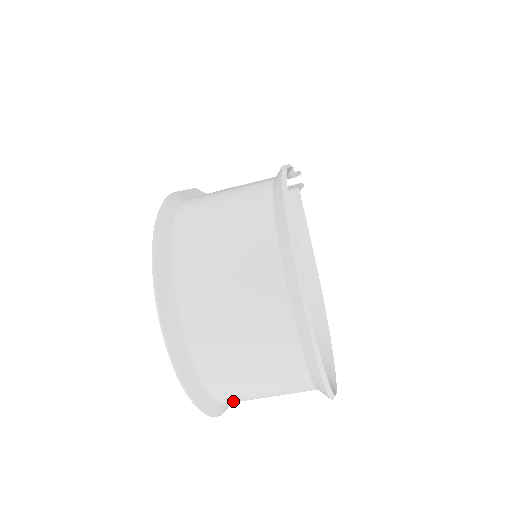
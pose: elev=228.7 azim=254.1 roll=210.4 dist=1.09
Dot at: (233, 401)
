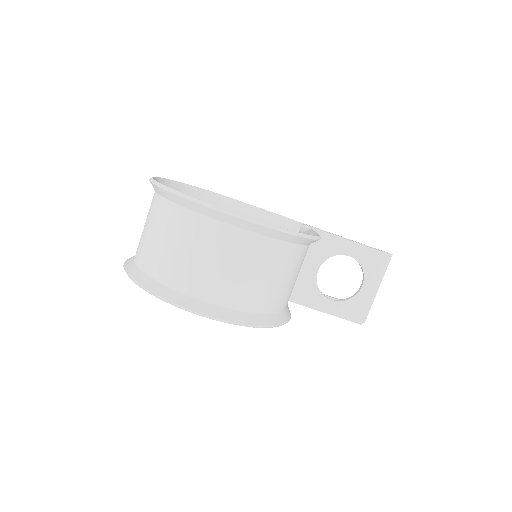
Dot at: (159, 272)
